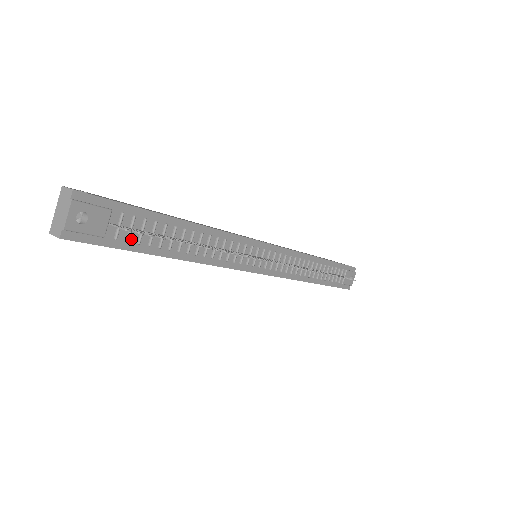
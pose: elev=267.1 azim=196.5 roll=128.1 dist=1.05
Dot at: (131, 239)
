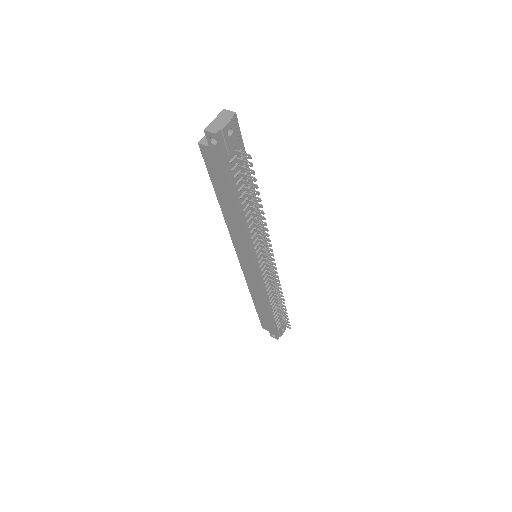
Dot at: (233, 171)
